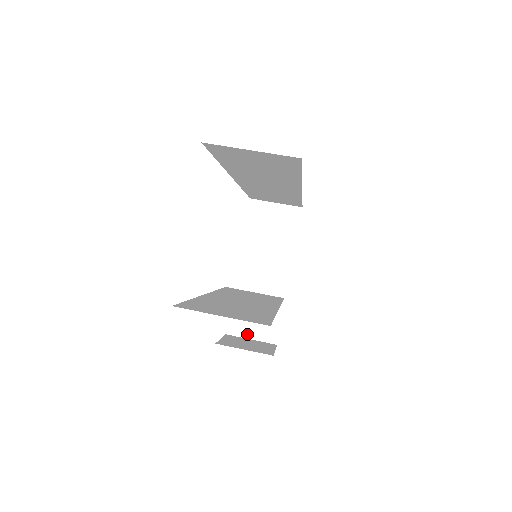
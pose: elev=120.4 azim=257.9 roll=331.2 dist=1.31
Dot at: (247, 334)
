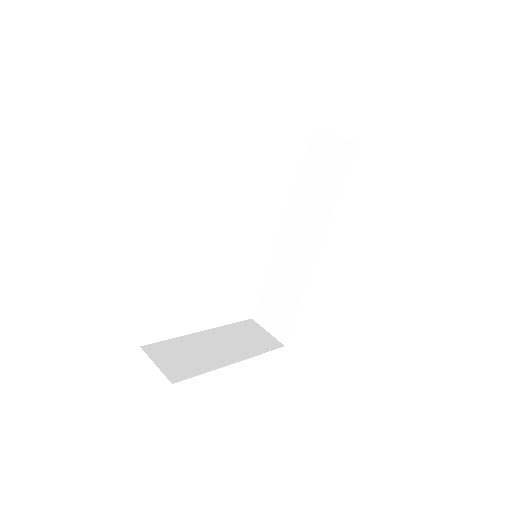
Dot at: (157, 360)
